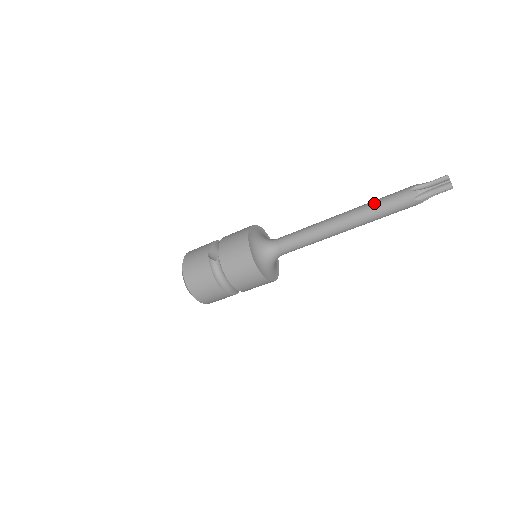
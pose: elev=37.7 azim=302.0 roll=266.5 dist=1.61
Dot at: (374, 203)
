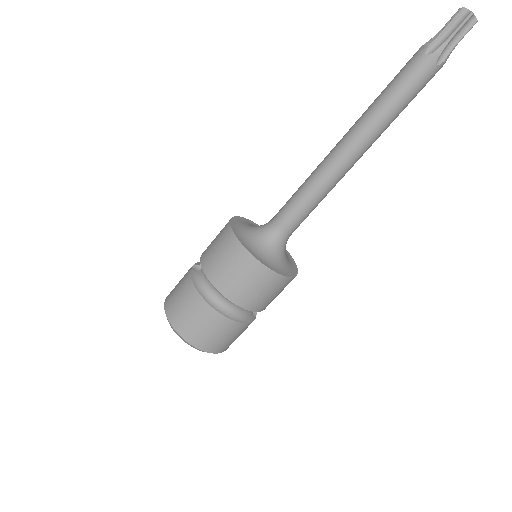
Dot at: occluded
